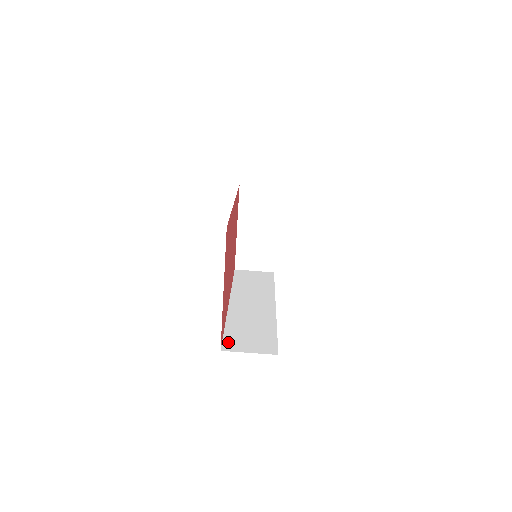
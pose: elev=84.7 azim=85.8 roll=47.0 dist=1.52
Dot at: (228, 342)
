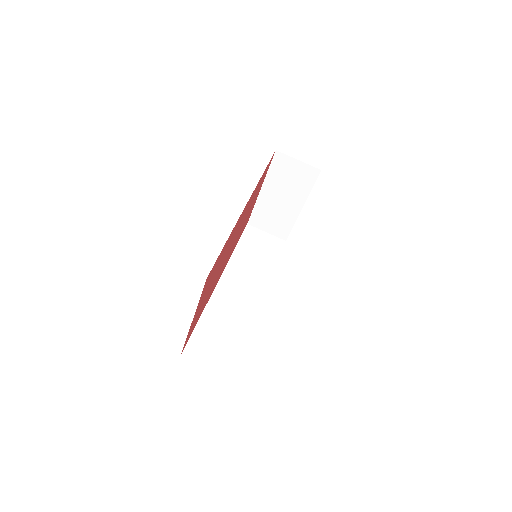
Dot at: (193, 344)
